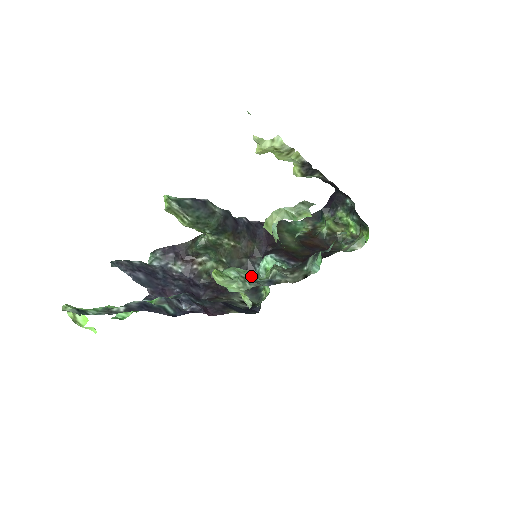
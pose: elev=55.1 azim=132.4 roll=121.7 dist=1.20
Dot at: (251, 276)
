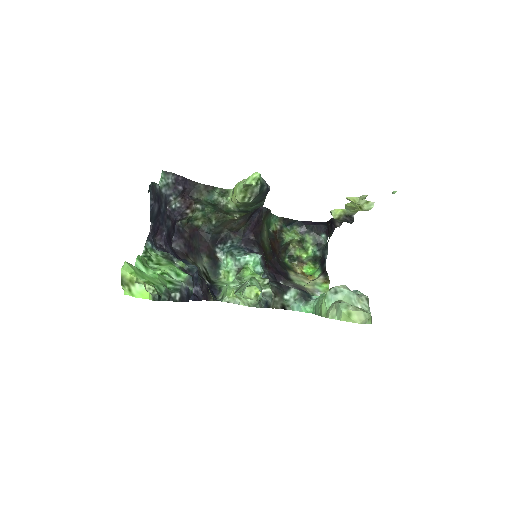
Dot at: occluded
